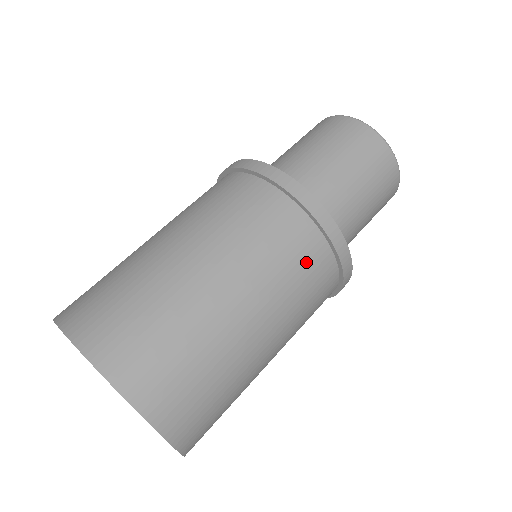
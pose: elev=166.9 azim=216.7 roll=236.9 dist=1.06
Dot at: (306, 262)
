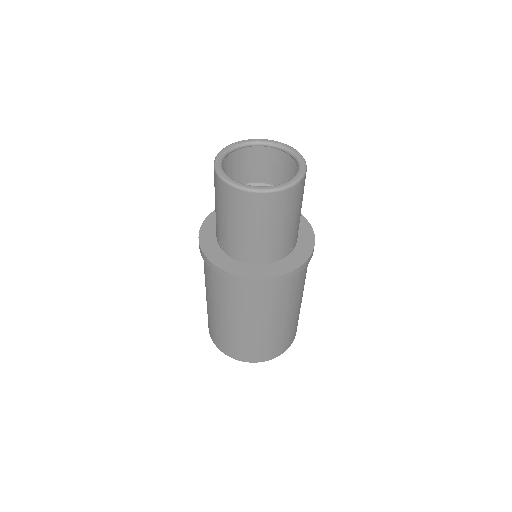
Dot at: occluded
